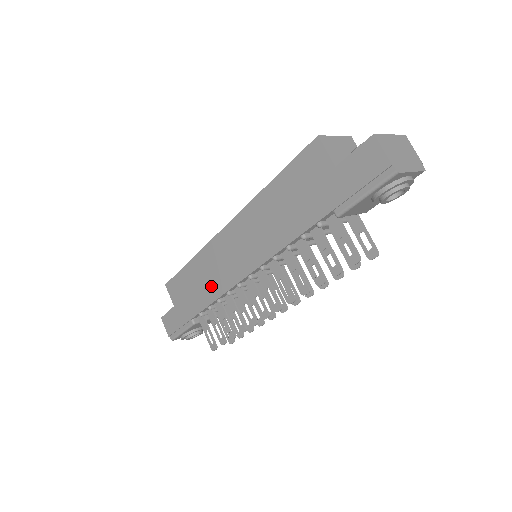
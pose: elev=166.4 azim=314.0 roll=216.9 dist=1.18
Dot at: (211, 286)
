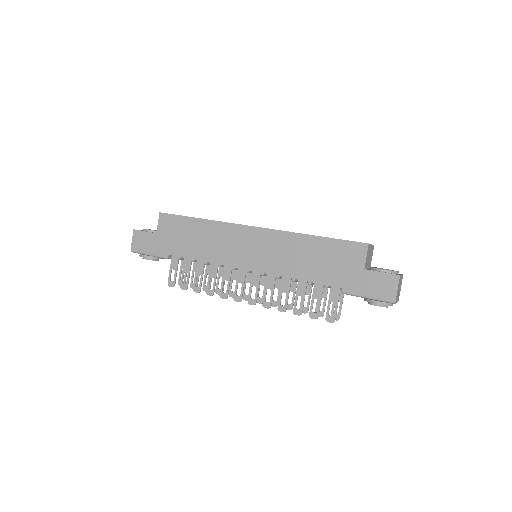
Dot at: (208, 250)
